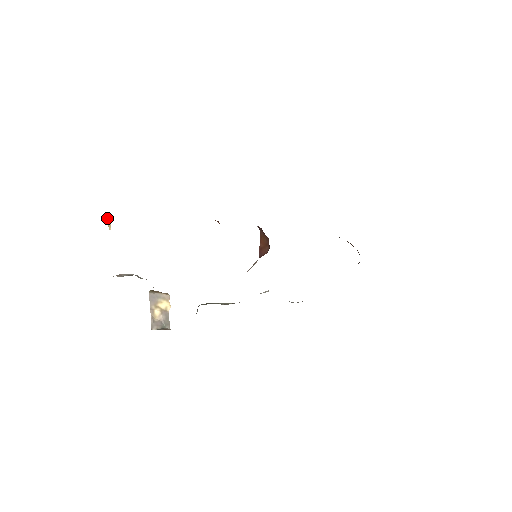
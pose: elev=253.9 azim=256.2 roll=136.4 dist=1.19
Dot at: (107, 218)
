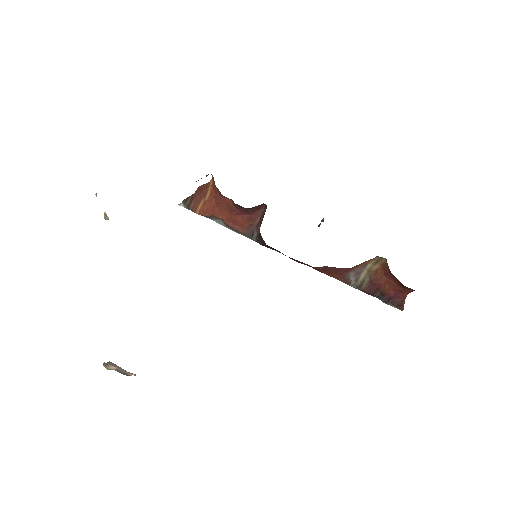
Dot at: (105, 218)
